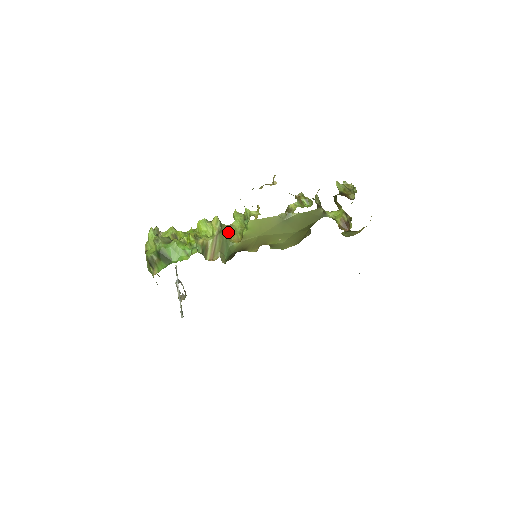
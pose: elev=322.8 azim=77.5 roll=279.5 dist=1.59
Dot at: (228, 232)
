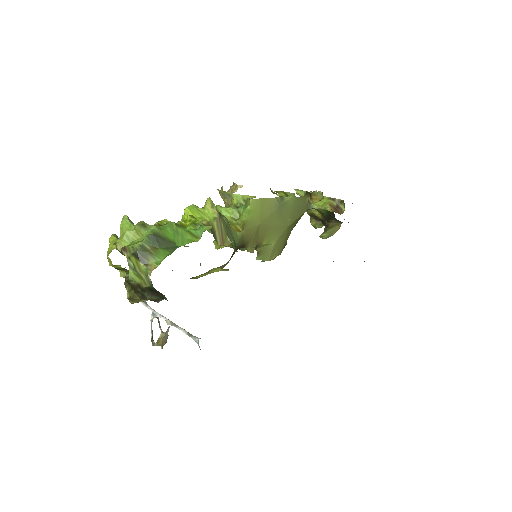
Dot at: (226, 218)
